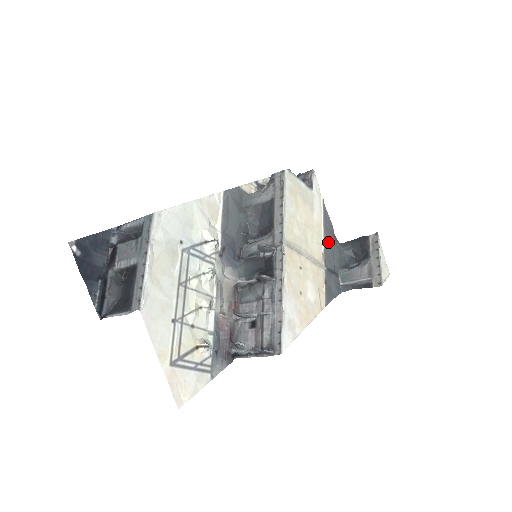
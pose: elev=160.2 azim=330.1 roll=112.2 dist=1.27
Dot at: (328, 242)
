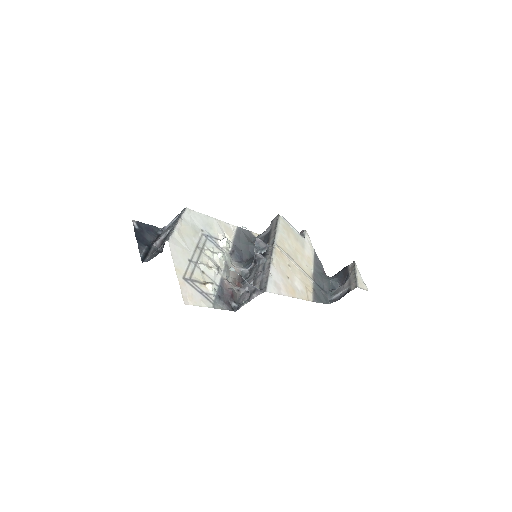
Dot at: (318, 271)
